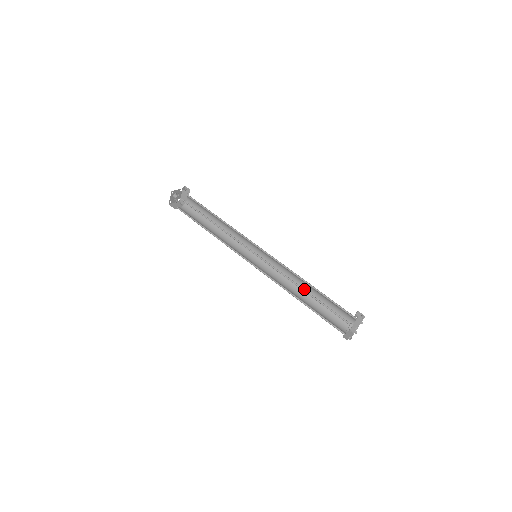
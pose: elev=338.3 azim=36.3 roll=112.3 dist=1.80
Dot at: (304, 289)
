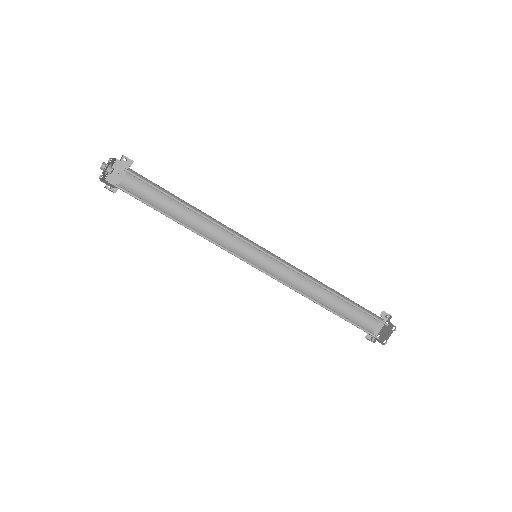
Dot at: (332, 291)
